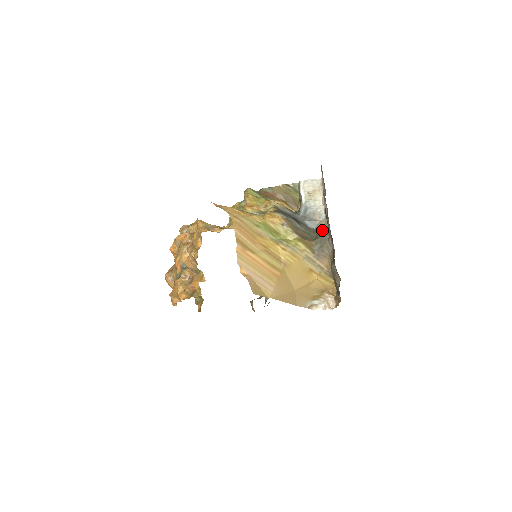
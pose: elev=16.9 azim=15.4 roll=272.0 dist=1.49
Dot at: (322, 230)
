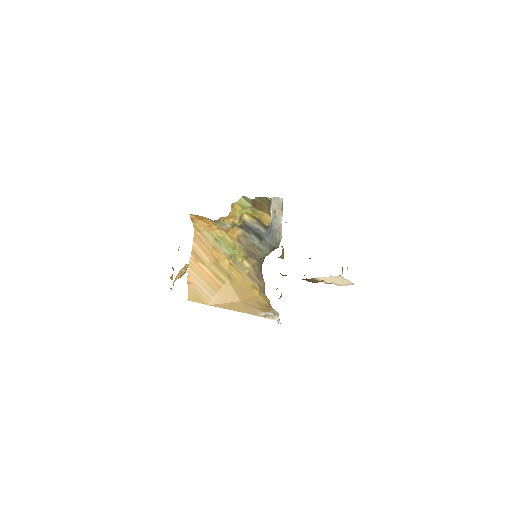
Dot at: (270, 251)
